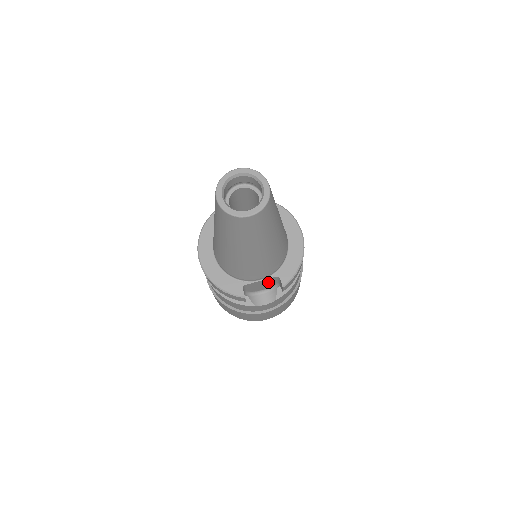
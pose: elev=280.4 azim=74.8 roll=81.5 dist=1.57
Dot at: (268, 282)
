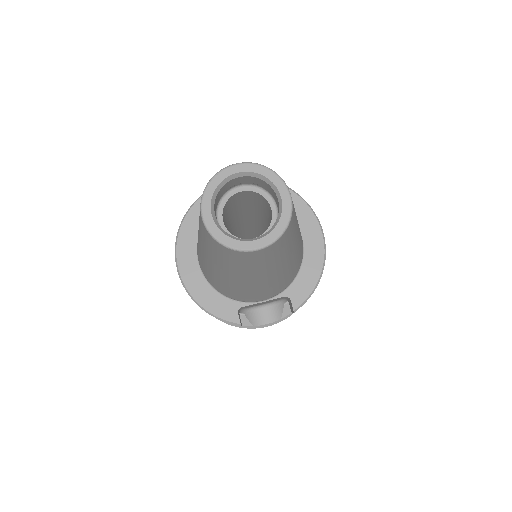
Dot at: (273, 300)
